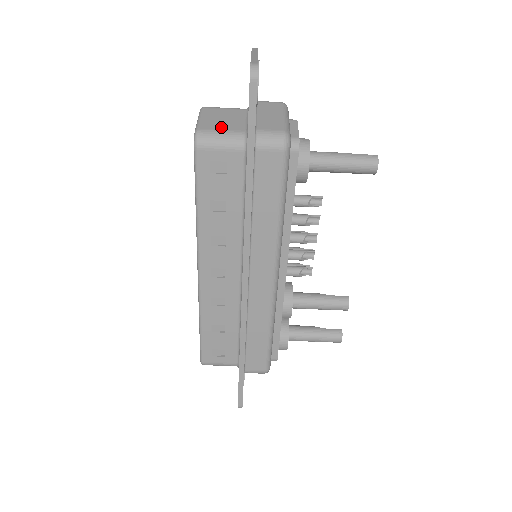
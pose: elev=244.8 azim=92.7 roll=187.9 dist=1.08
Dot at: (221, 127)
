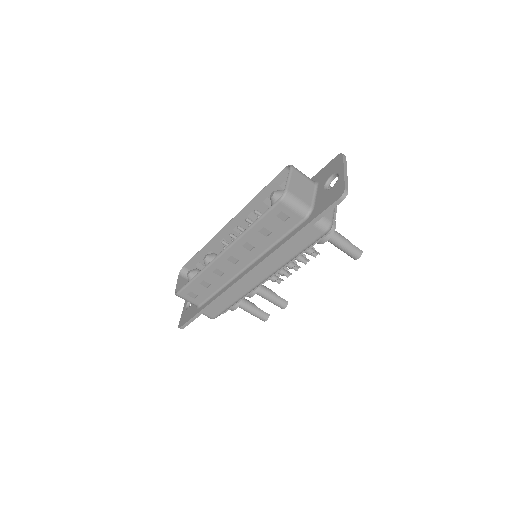
Dot at: (300, 195)
